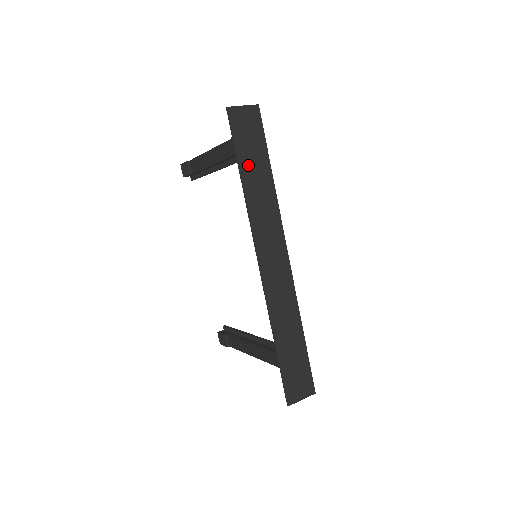
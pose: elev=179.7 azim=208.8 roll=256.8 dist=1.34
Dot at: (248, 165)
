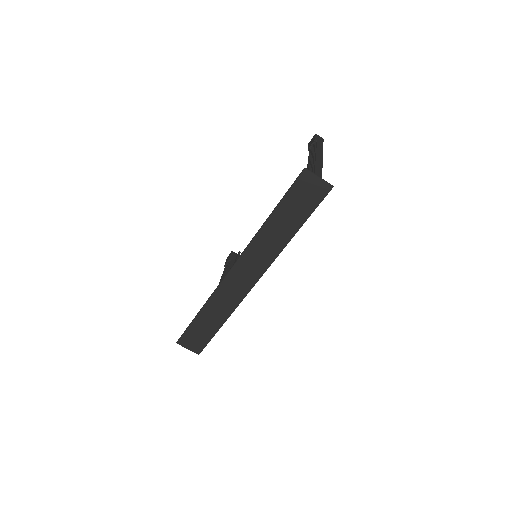
Dot at: (282, 214)
